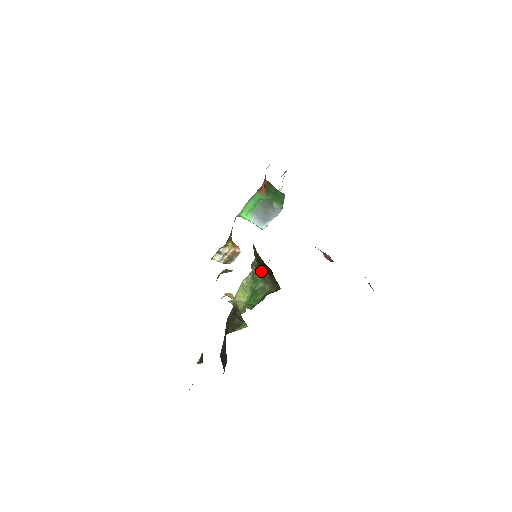
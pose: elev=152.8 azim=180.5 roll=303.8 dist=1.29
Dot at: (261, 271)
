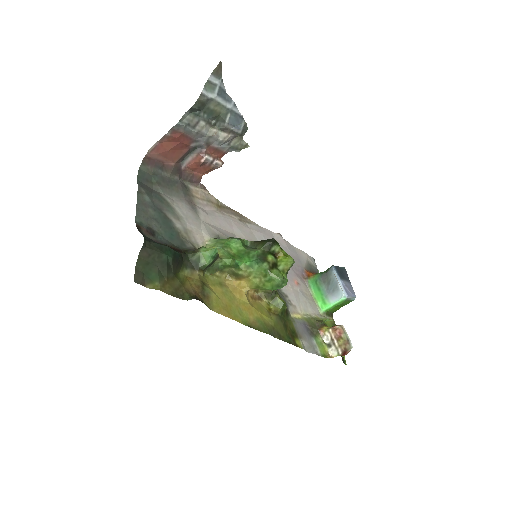
Dot at: occluded
